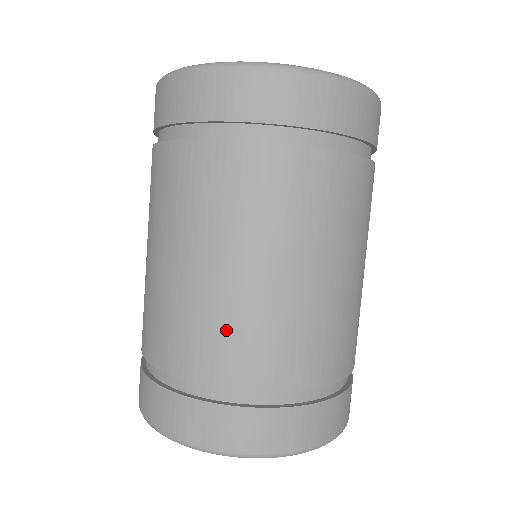
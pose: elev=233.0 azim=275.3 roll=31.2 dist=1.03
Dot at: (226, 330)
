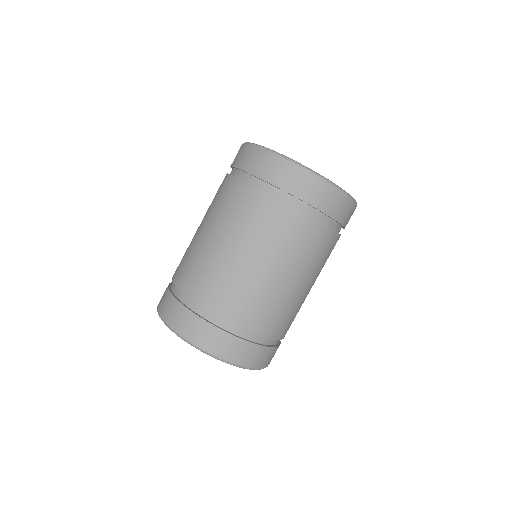
Dot at: (232, 289)
